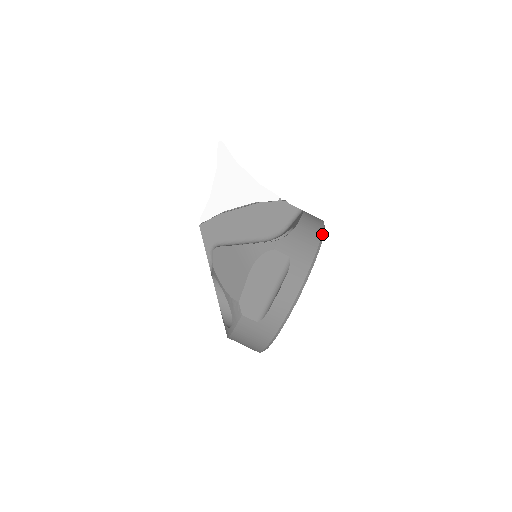
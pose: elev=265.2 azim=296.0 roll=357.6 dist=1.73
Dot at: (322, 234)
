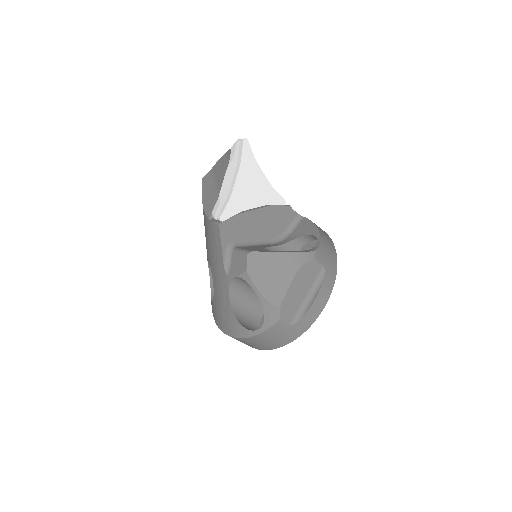
Dot at: (333, 243)
